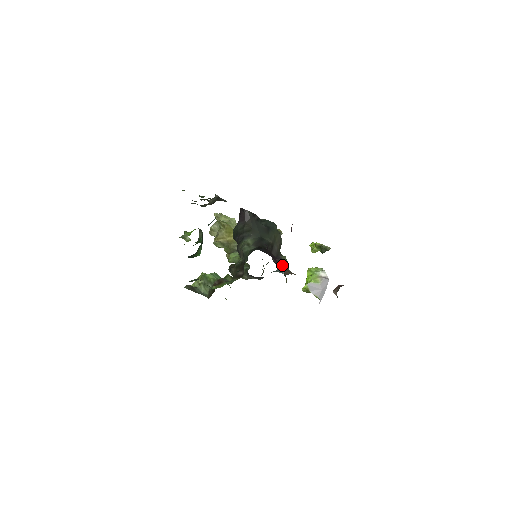
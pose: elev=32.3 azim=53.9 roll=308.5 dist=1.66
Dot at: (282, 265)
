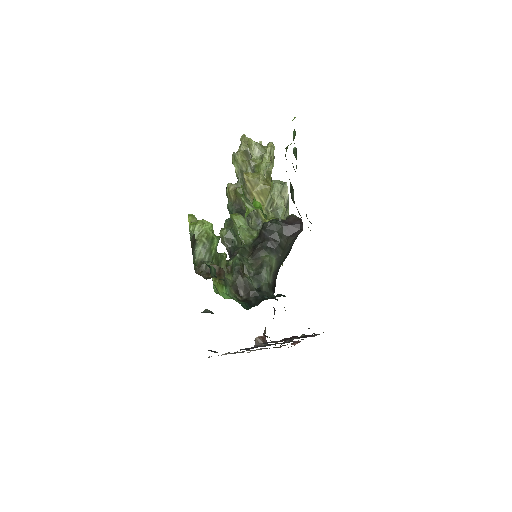
Dot at: occluded
